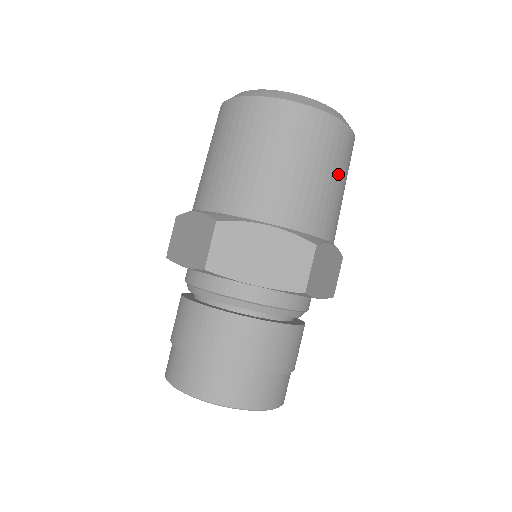
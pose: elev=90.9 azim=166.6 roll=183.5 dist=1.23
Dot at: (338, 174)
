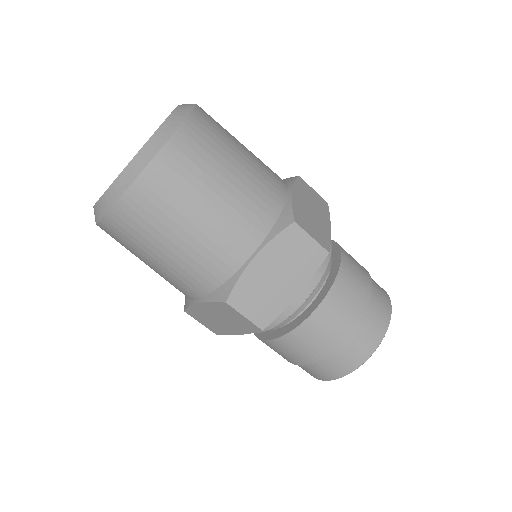
Dot at: (232, 154)
